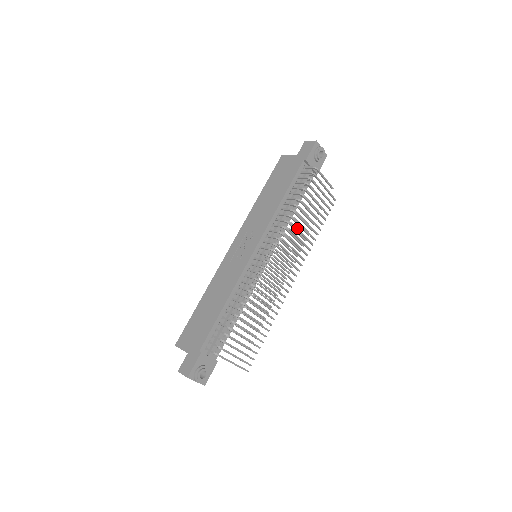
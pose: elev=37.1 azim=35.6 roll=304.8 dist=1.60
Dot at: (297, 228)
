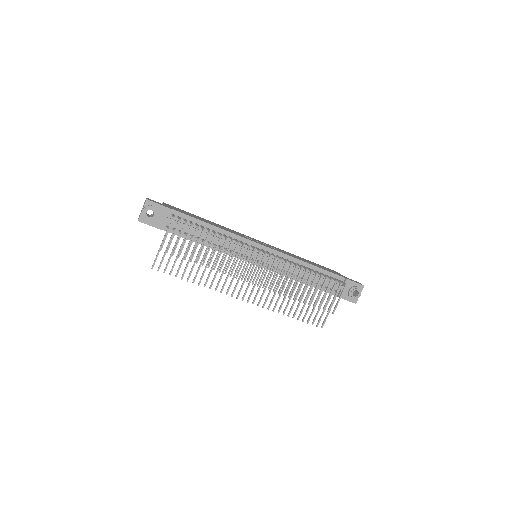
Dot at: occluded
